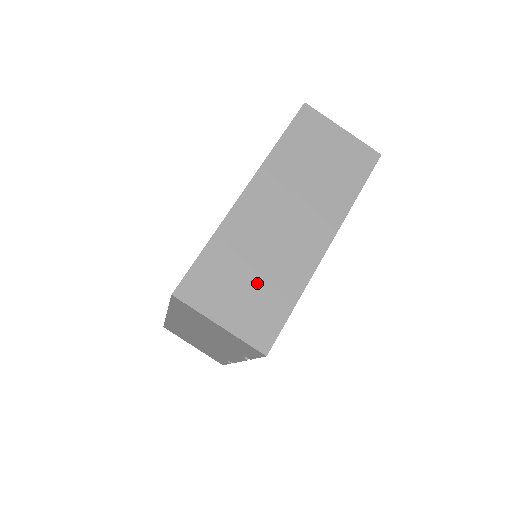
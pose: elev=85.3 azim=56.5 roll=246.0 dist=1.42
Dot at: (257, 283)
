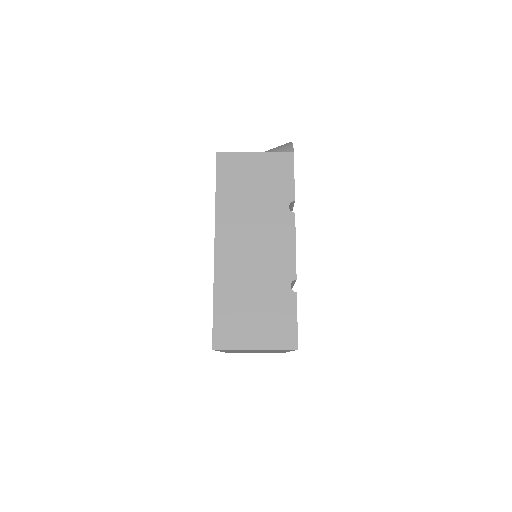
Dot at: occluded
